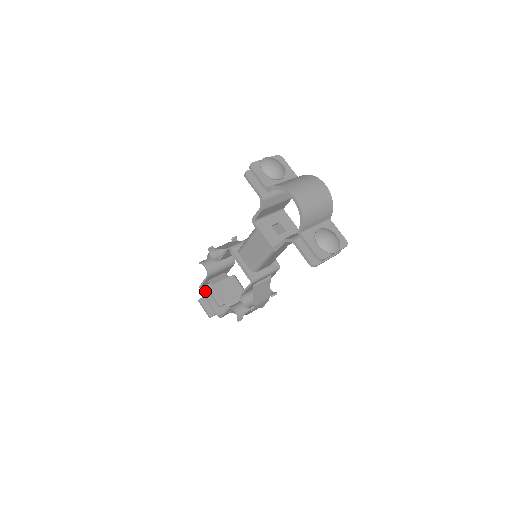
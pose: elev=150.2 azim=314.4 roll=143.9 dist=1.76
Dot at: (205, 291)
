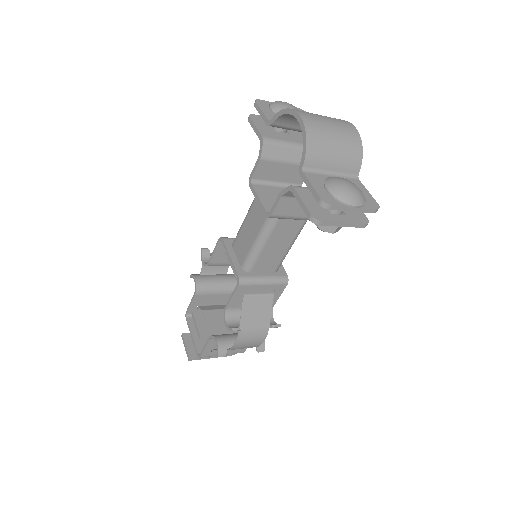
Dot at: (191, 321)
